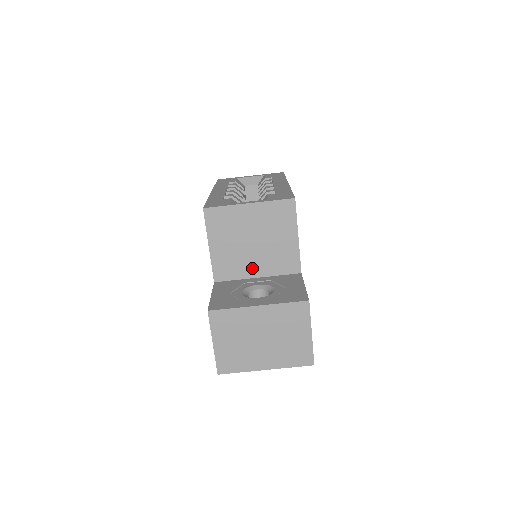
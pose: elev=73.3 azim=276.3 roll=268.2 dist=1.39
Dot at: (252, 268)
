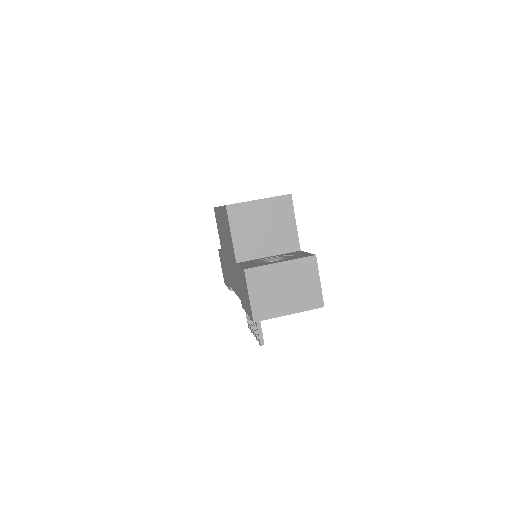
Dot at: (264, 249)
